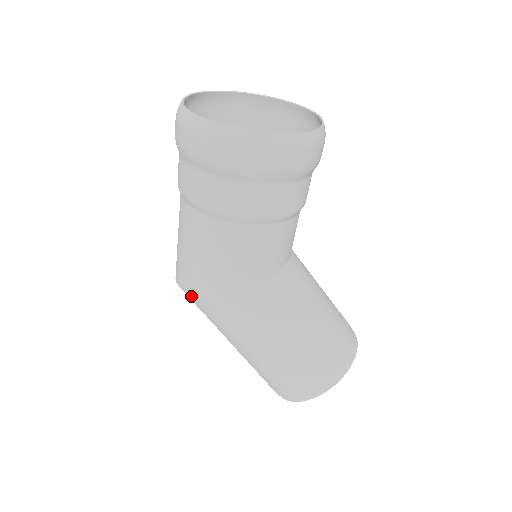
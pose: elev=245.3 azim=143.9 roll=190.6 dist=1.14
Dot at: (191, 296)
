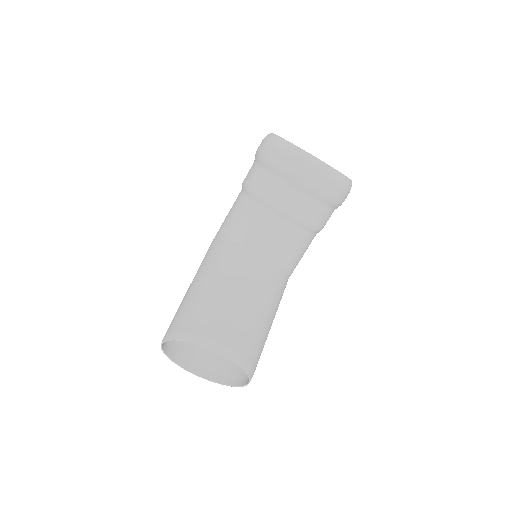
Dot at: occluded
